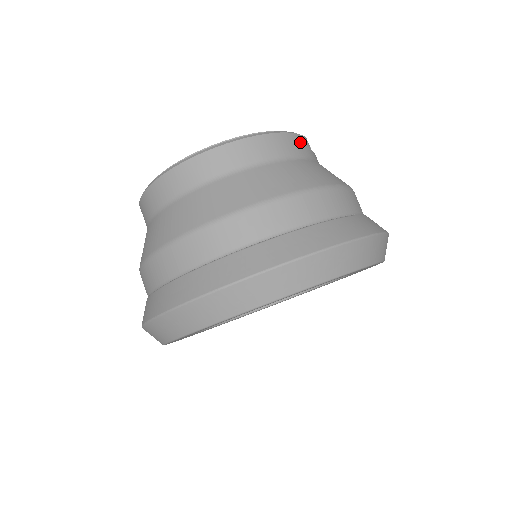
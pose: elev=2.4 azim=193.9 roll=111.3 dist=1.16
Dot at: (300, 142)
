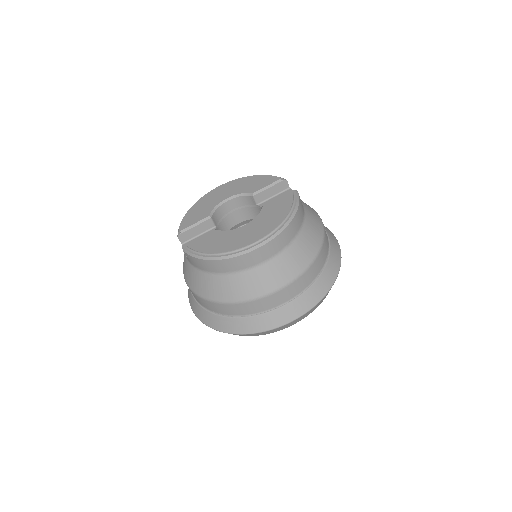
Dot at: (301, 203)
